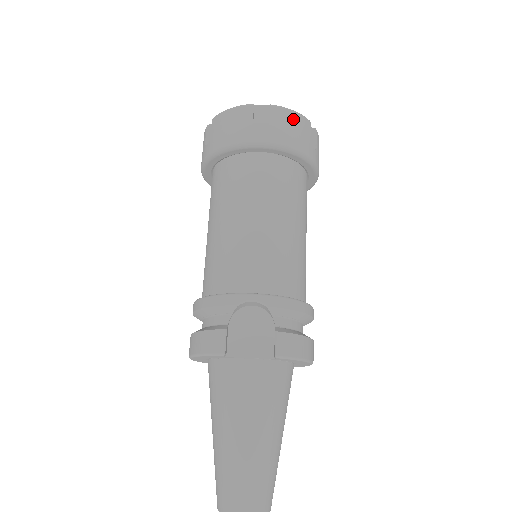
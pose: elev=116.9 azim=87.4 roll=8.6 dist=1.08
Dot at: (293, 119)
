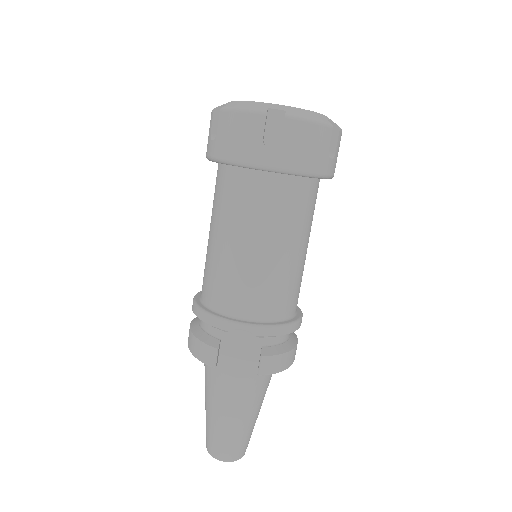
Dot at: (311, 133)
